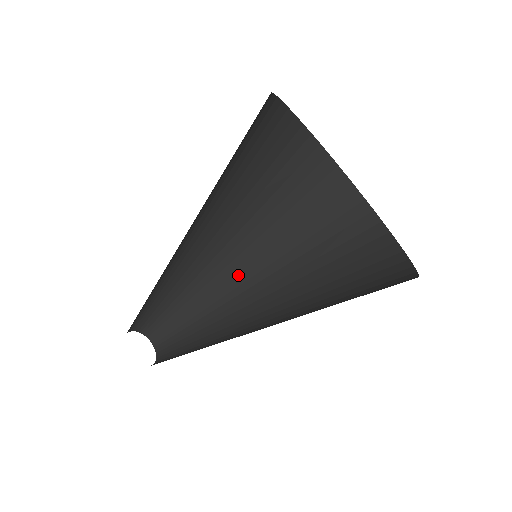
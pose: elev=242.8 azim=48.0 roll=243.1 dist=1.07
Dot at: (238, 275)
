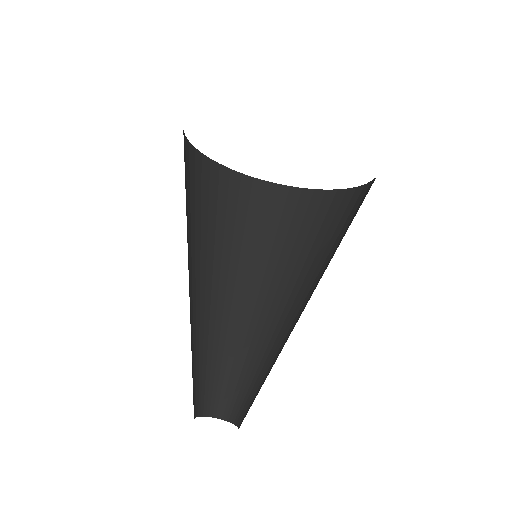
Dot at: (281, 312)
